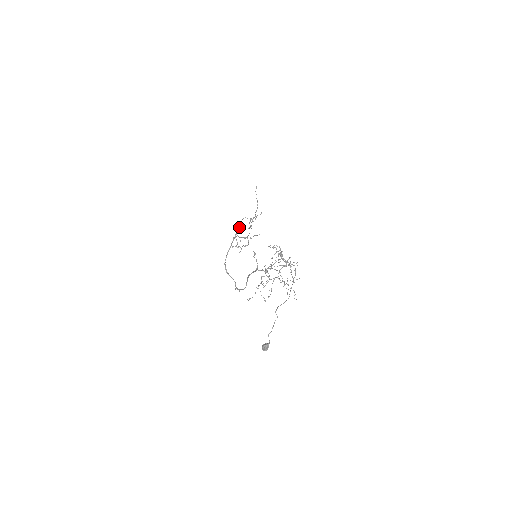
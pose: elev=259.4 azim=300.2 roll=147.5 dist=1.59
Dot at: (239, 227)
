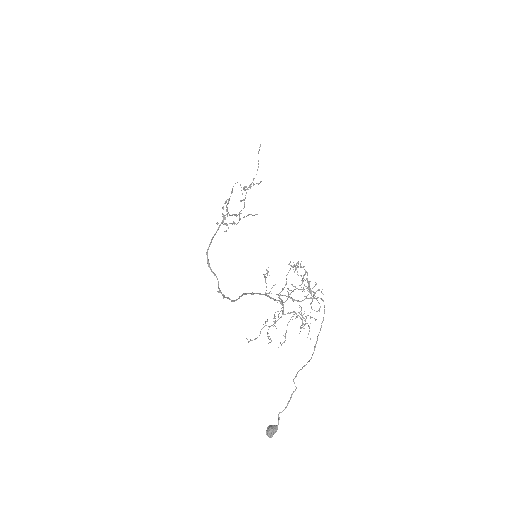
Dot at: occluded
